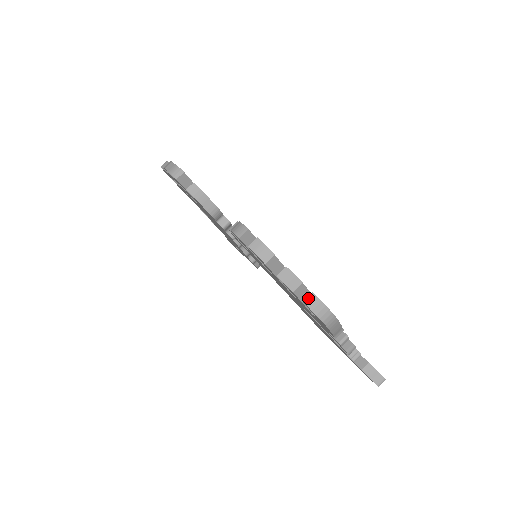
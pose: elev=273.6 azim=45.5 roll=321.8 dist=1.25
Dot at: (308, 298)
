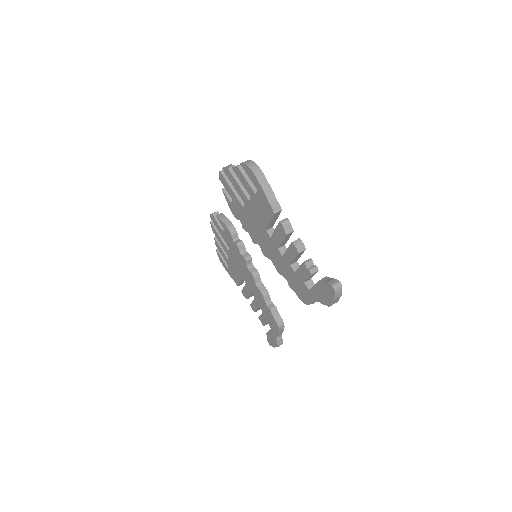
Dot at: (243, 162)
